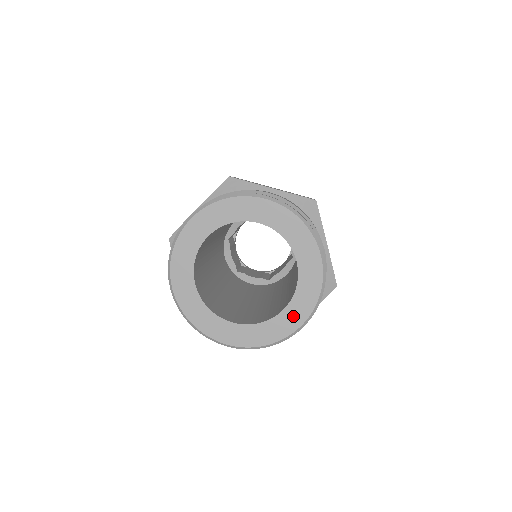
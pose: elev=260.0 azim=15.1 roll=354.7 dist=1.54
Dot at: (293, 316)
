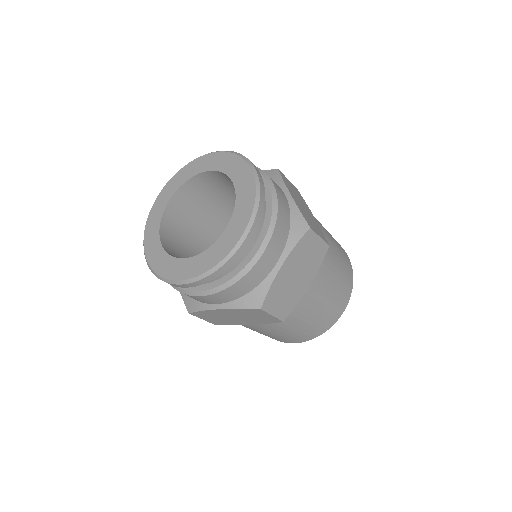
Dot at: (188, 268)
